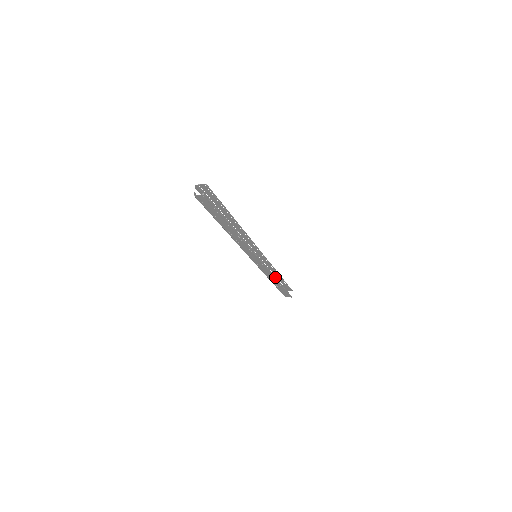
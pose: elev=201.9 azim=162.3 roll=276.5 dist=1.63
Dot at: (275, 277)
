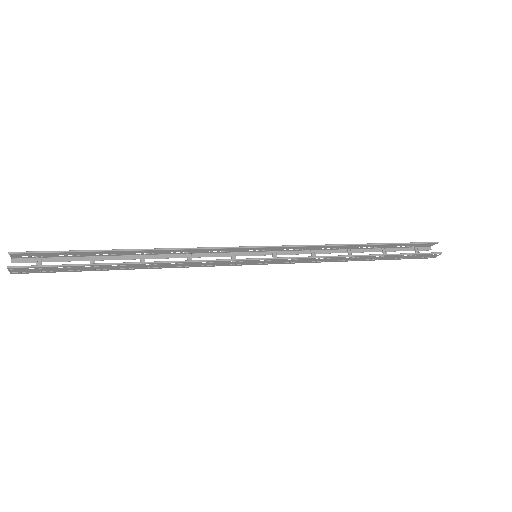
Dot at: (341, 256)
